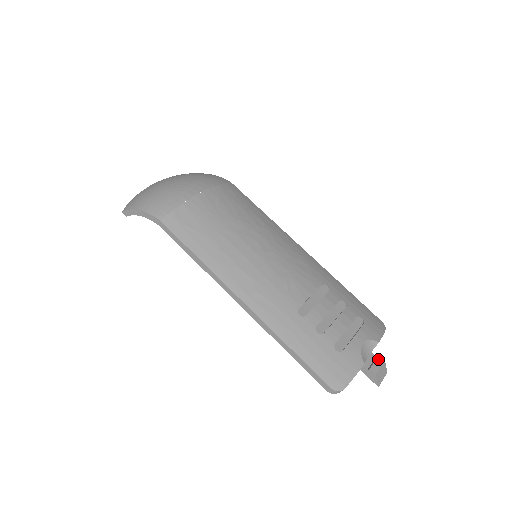
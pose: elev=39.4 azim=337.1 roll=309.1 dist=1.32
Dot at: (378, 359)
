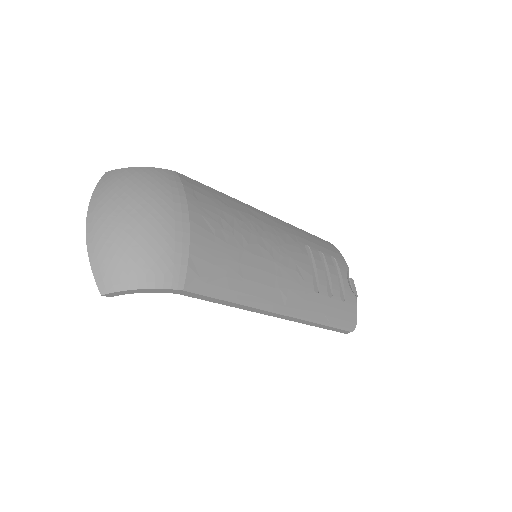
Dot at: (352, 282)
